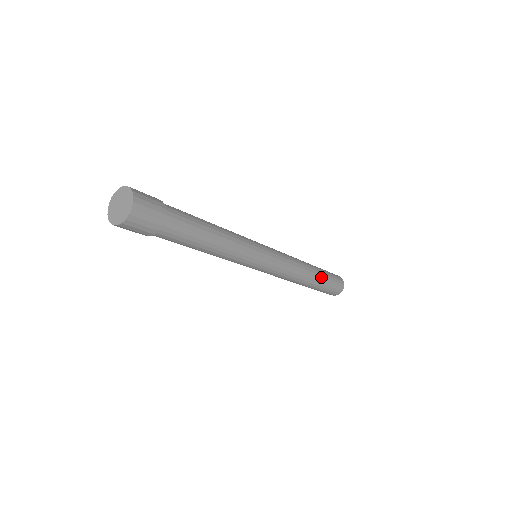
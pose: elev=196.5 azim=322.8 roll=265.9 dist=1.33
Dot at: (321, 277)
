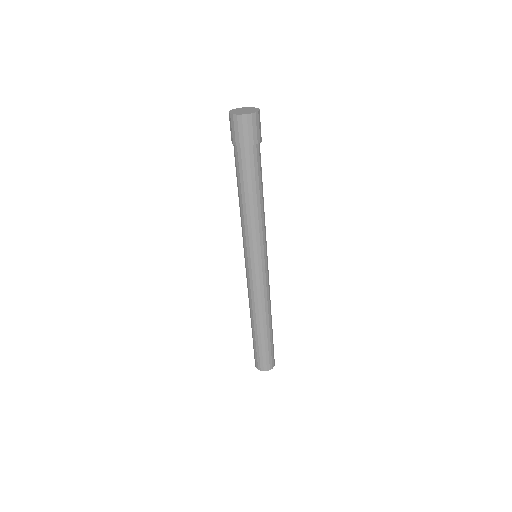
Dot at: (272, 329)
